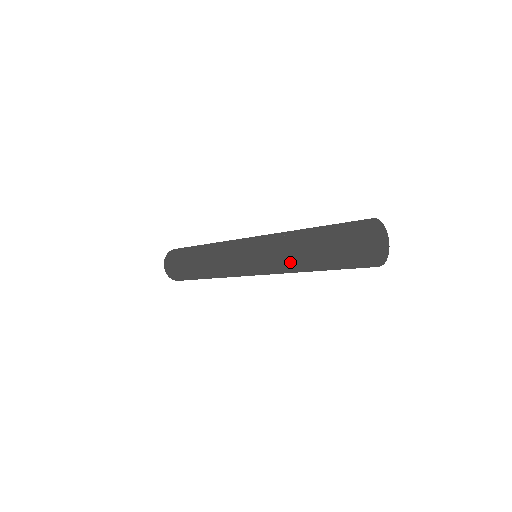
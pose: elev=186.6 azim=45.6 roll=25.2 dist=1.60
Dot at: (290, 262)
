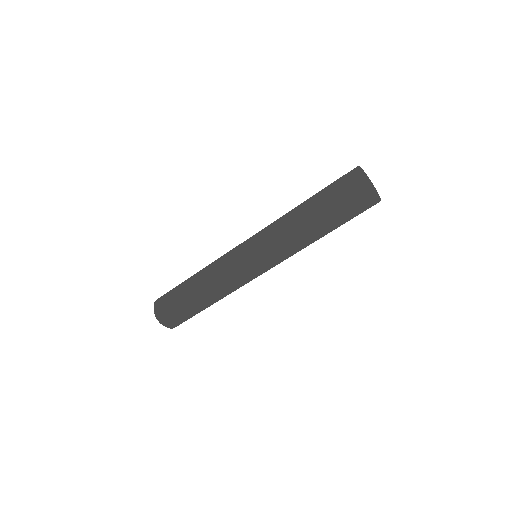
Dot at: (295, 227)
